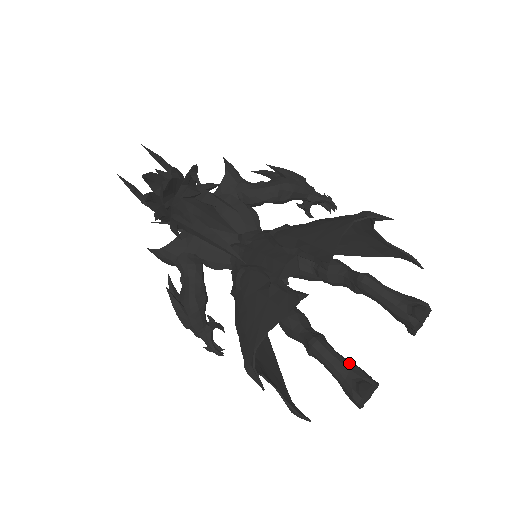
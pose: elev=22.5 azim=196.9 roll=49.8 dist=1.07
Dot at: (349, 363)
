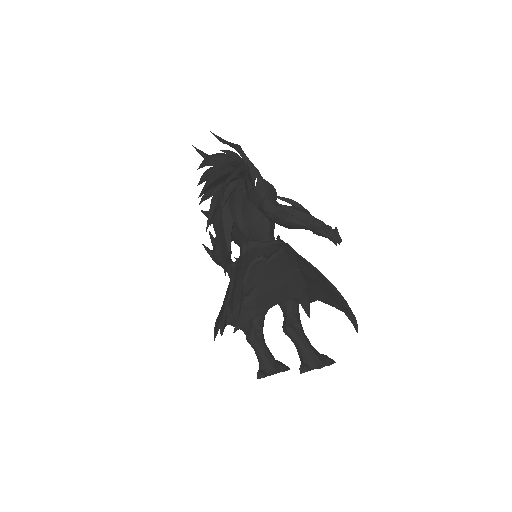
Dot at: (265, 357)
